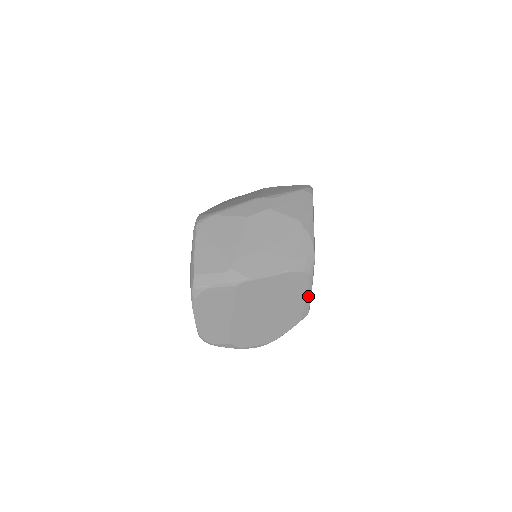
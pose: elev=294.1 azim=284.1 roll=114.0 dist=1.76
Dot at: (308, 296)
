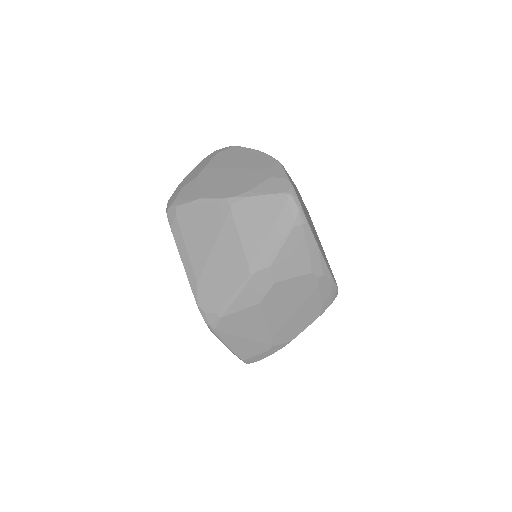
Dot at: occluded
